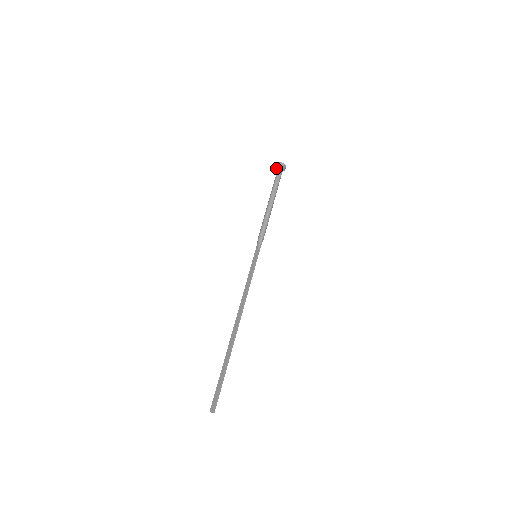
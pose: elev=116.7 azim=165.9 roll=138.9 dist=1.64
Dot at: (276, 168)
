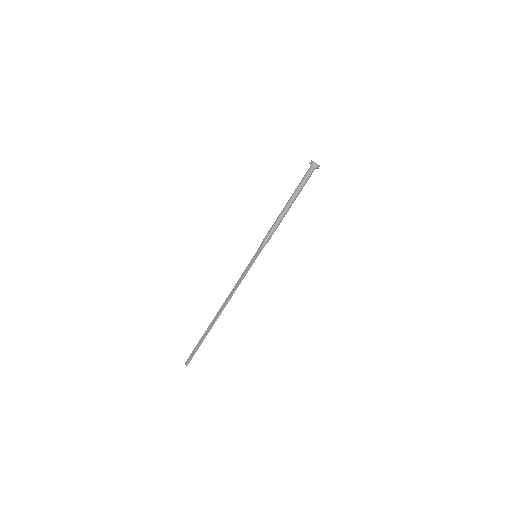
Dot at: occluded
